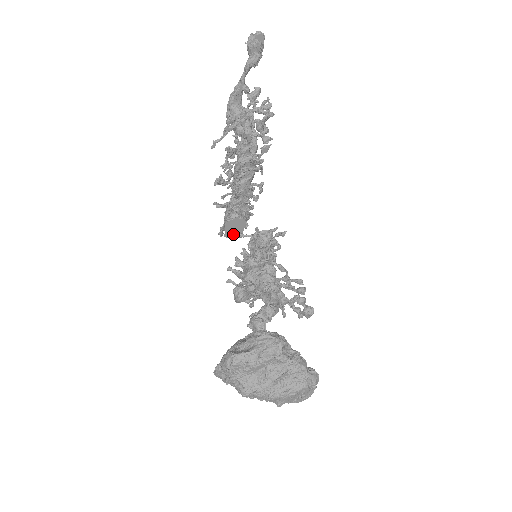
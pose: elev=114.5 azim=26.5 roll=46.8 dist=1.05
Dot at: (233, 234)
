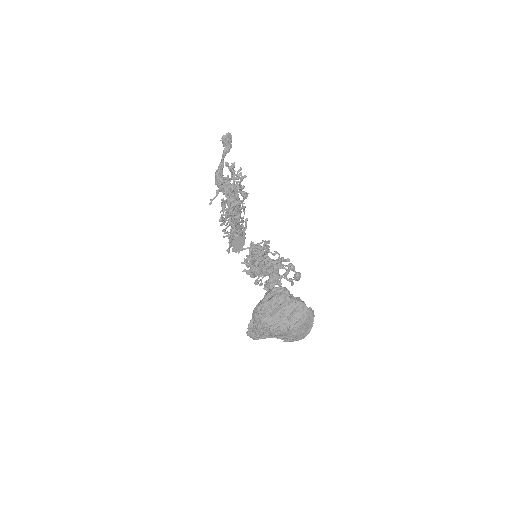
Dot at: (237, 249)
